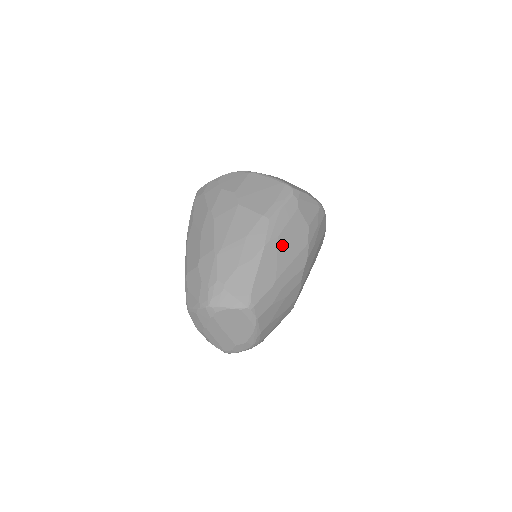
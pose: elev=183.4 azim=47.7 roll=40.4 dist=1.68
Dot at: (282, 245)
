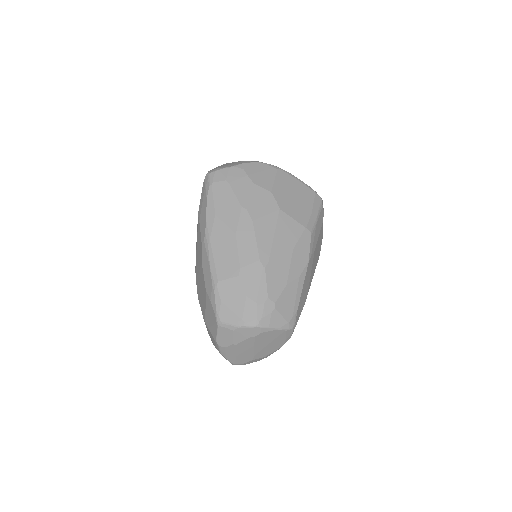
Dot at: (314, 260)
